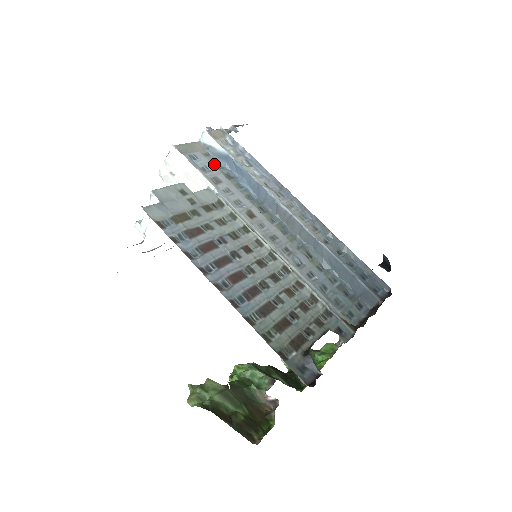
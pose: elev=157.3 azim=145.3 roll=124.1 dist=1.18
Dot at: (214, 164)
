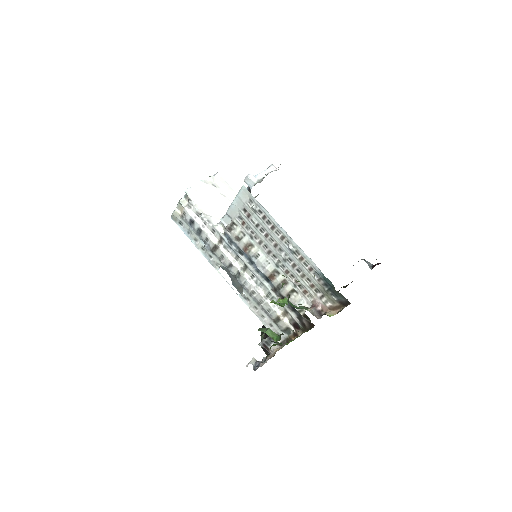
Dot at: occluded
